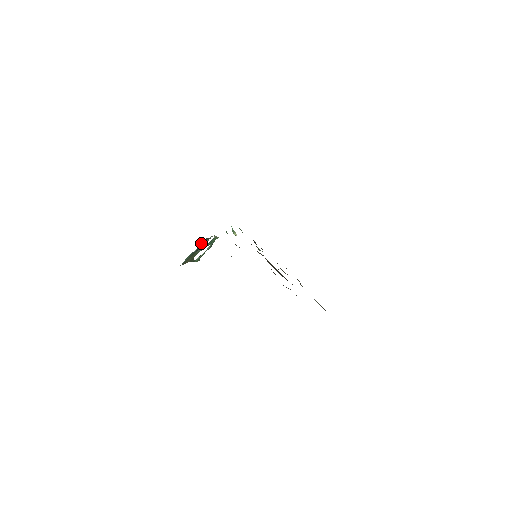
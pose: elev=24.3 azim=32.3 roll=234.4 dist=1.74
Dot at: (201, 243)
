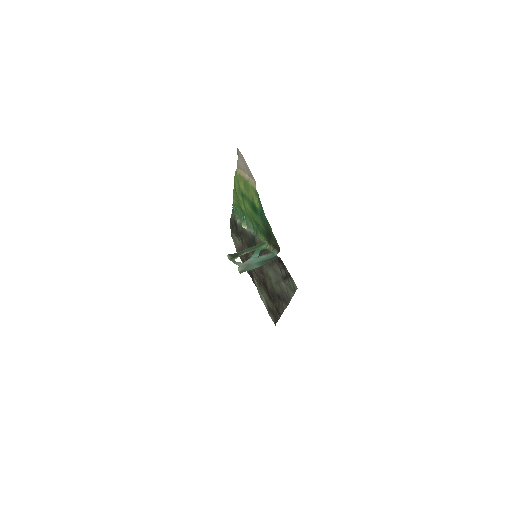
Dot at: occluded
